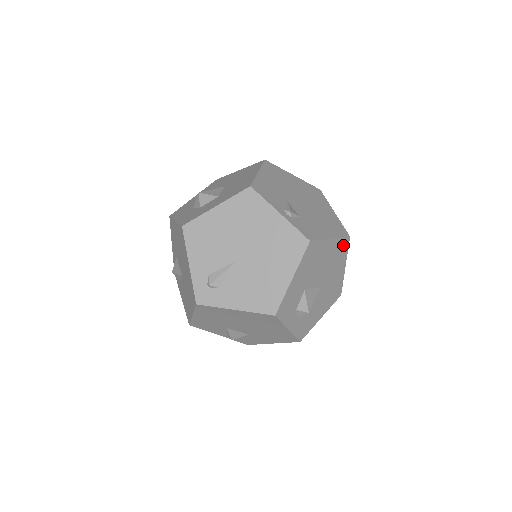
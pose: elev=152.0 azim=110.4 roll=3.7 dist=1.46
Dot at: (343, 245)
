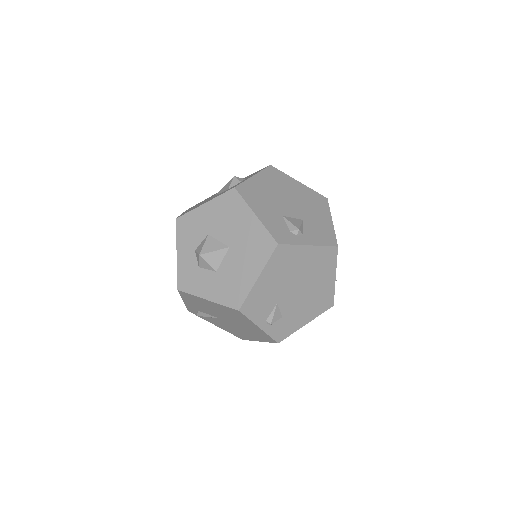
Dot at: occluded
